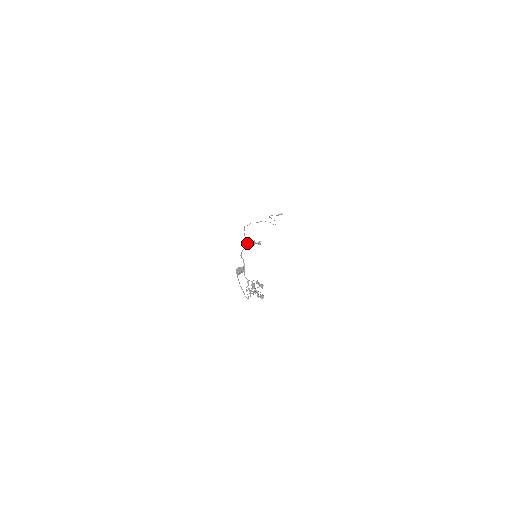
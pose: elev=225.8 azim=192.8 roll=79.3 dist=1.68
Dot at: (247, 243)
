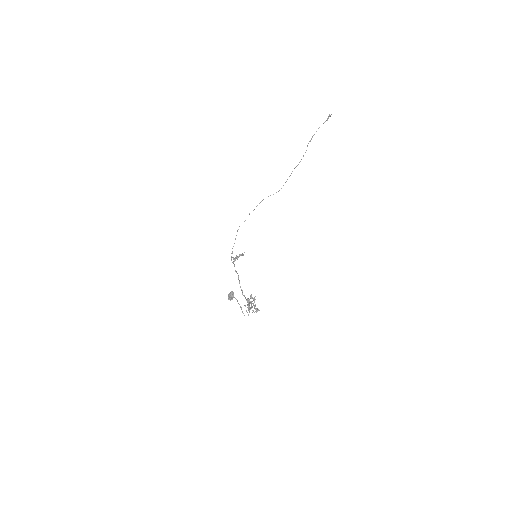
Dot at: (234, 259)
